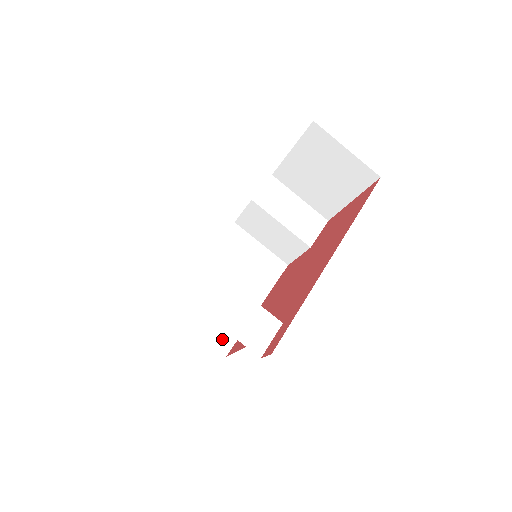
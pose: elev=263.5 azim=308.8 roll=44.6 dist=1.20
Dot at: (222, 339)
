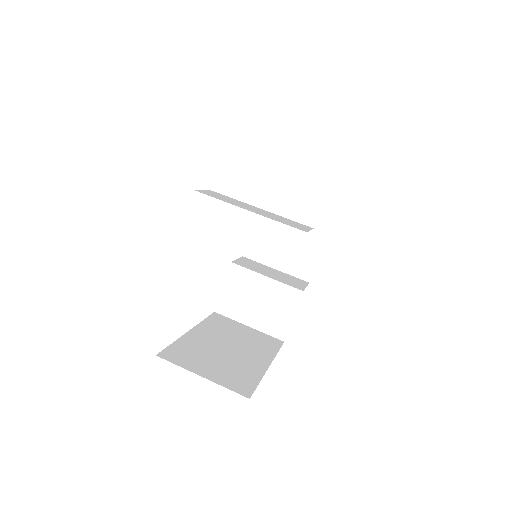
Dot at: (237, 384)
